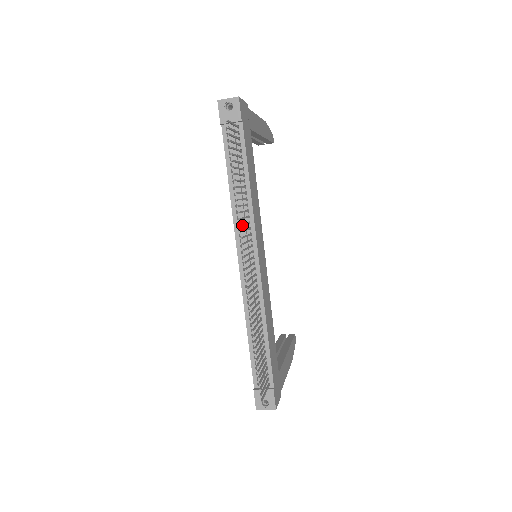
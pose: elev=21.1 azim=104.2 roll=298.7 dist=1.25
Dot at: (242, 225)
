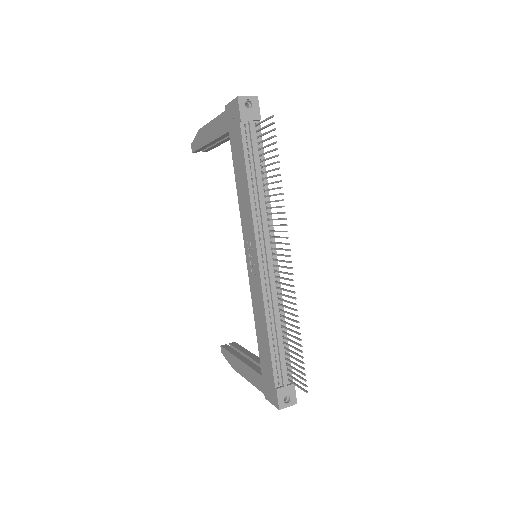
Dot at: (283, 219)
